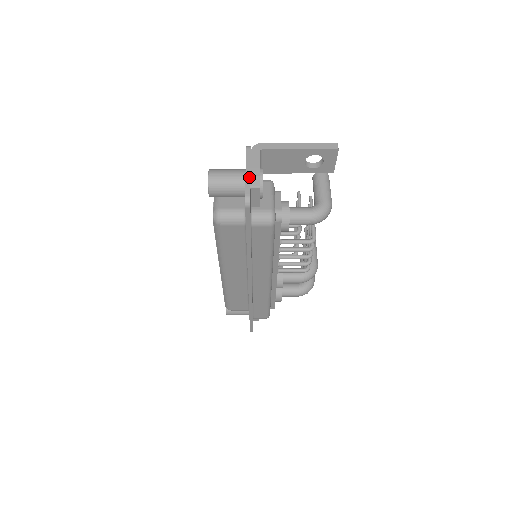
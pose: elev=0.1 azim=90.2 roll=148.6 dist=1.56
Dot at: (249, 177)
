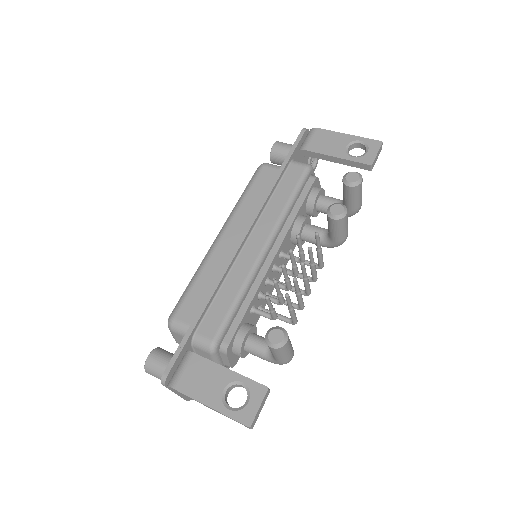
Dot at: occluded
